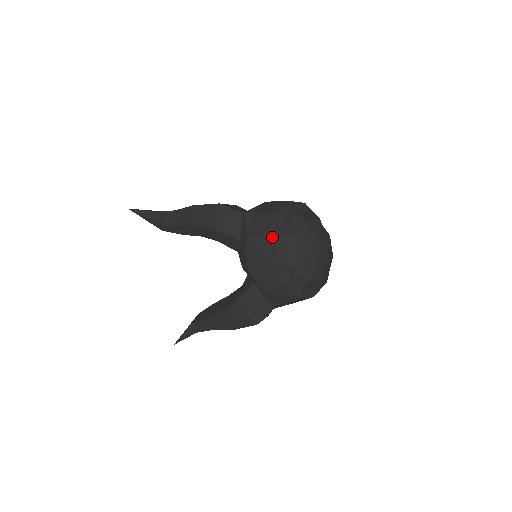
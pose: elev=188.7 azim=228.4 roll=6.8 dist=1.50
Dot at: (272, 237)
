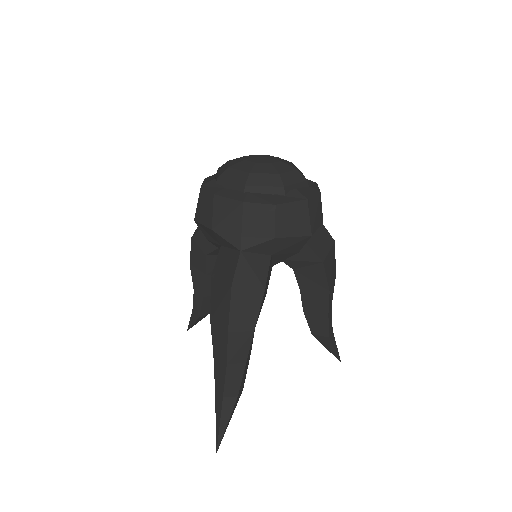
Dot at: (207, 178)
